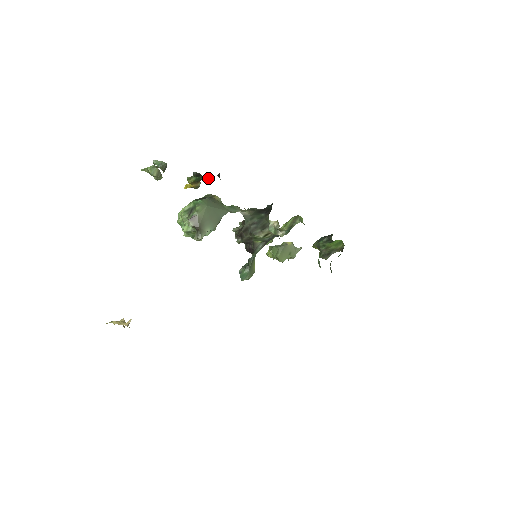
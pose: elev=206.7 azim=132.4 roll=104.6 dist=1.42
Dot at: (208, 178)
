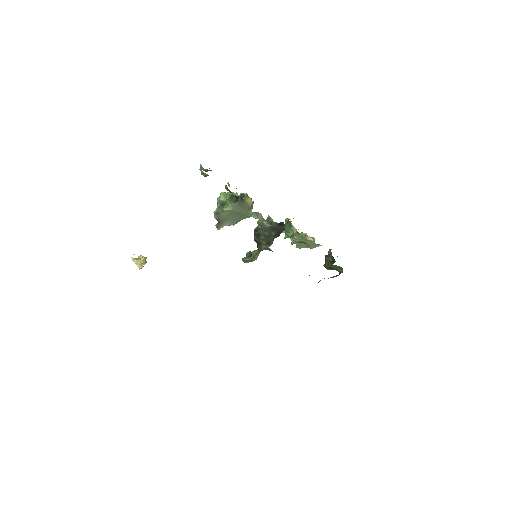
Dot at: (236, 197)
